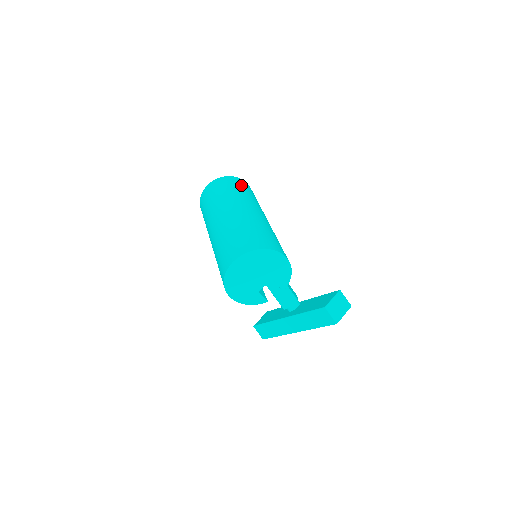
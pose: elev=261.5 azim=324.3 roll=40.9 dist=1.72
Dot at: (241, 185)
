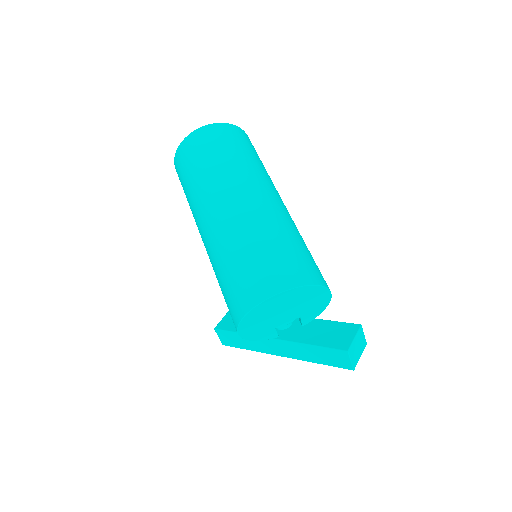
Dot at: (249, 145)
